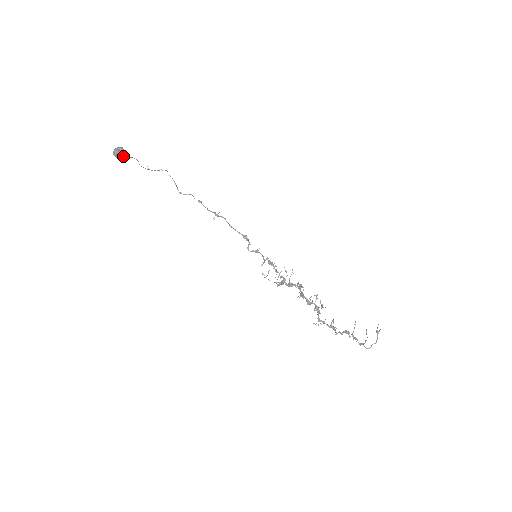
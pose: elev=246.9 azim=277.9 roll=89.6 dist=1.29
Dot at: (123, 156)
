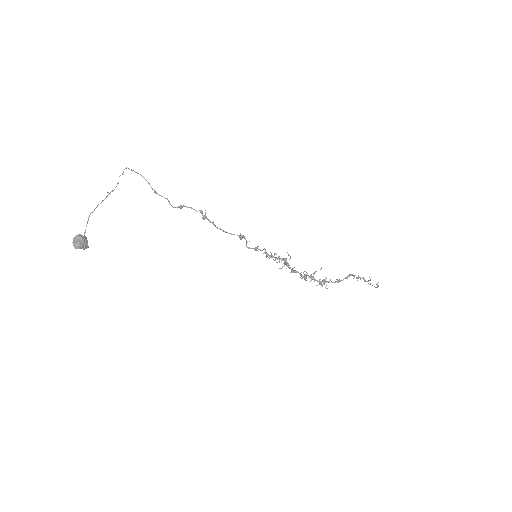
Dot at: (86, 248)
